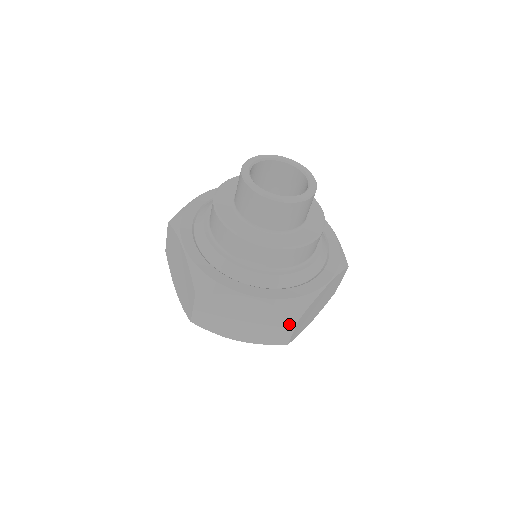
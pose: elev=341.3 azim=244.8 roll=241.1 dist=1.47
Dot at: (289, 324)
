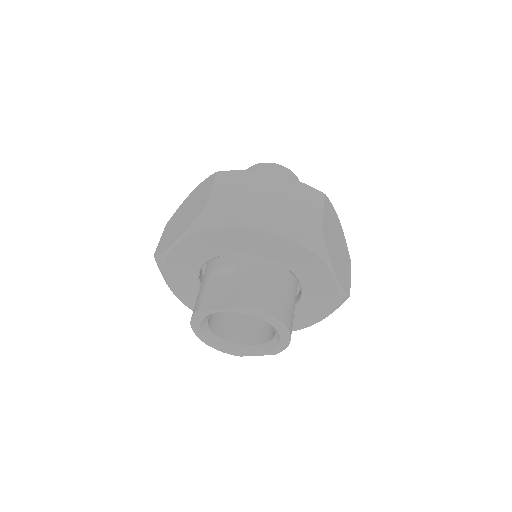
Dot at: (210, 184)
